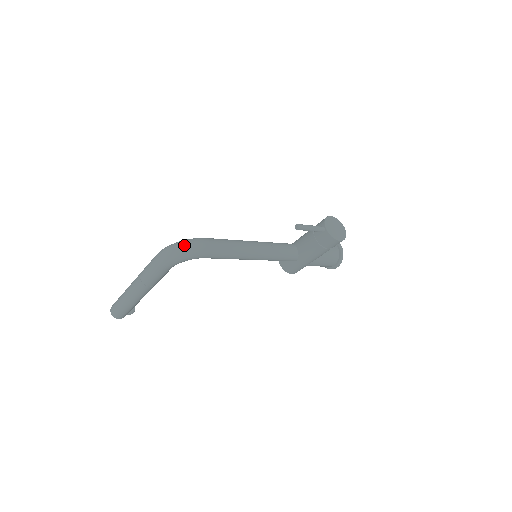
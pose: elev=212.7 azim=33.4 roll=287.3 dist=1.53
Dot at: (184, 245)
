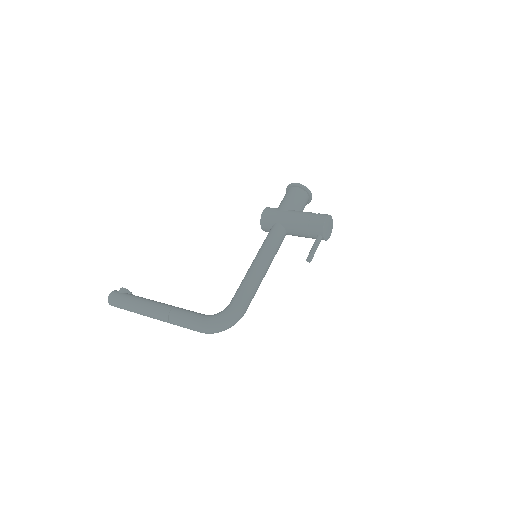
Dot at: (229, 325)
